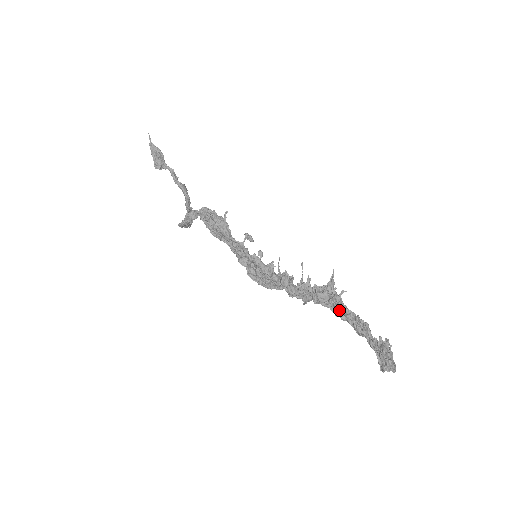
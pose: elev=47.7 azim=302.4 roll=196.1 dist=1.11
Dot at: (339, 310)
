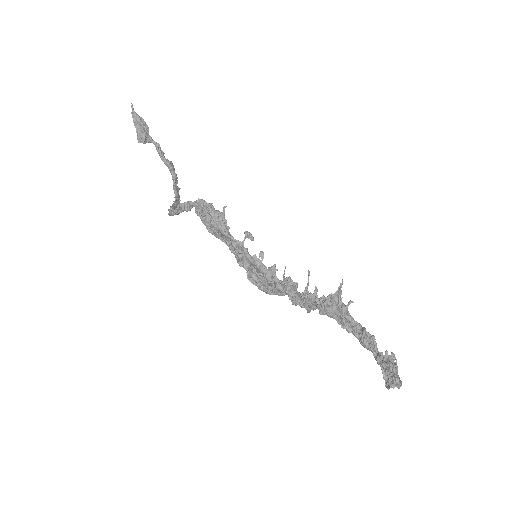
Dot at: (346, 322)
